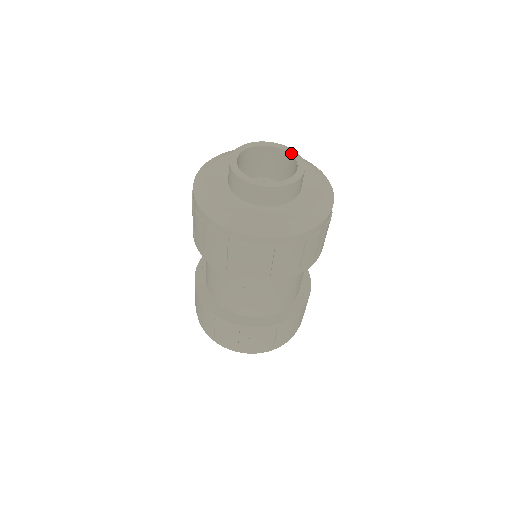
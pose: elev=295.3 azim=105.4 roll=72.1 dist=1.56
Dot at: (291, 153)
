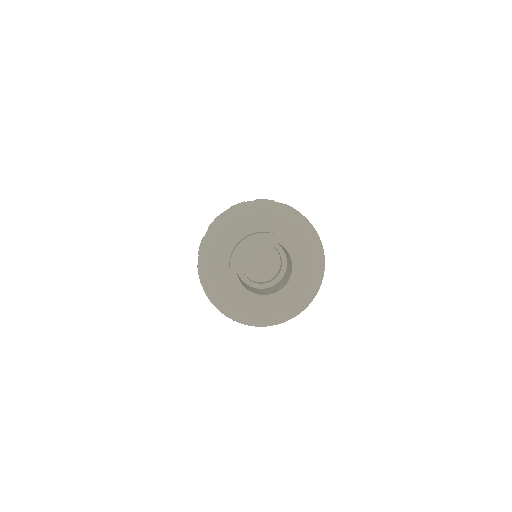
Dot at: (274, 240)
